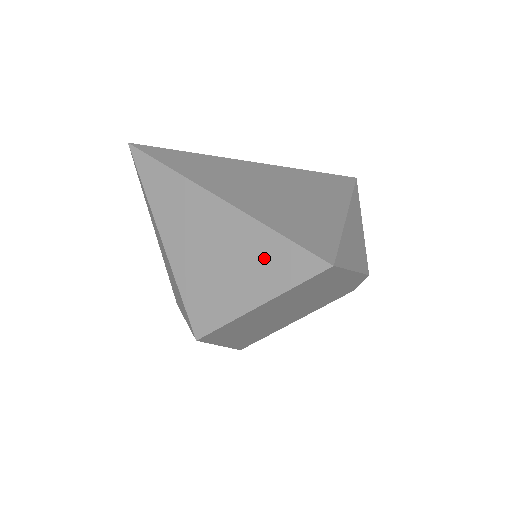
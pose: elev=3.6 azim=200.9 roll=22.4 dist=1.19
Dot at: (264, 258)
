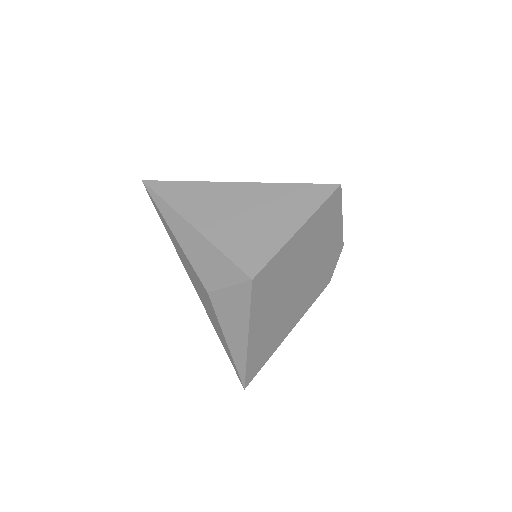
Dot at: (289, 201)
